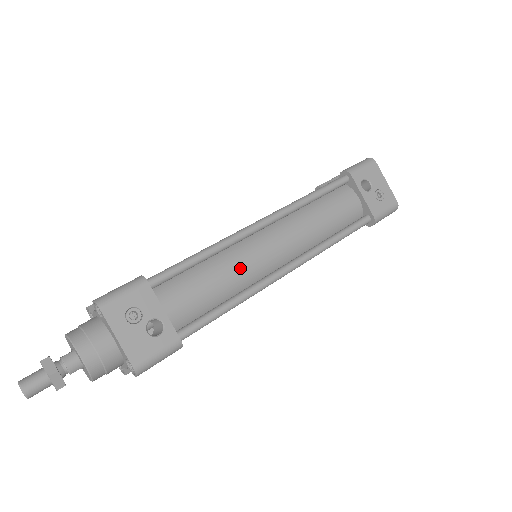
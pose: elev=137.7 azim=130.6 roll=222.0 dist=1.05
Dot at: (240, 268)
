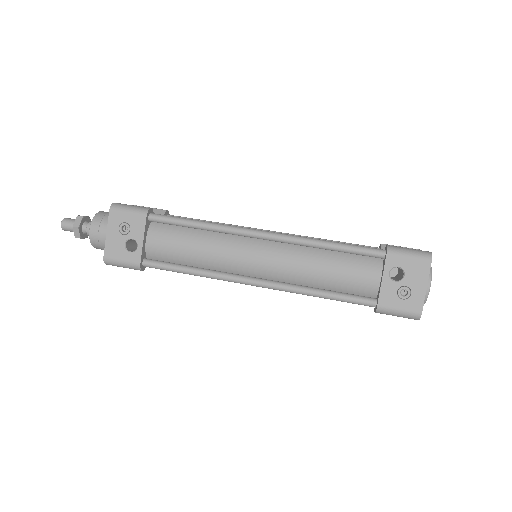
Dot at: (218, 253)
